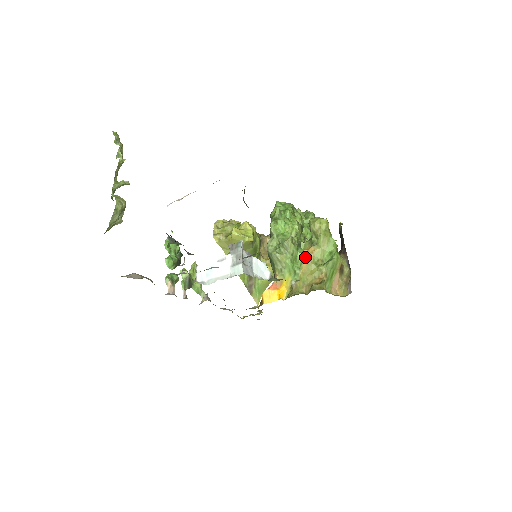
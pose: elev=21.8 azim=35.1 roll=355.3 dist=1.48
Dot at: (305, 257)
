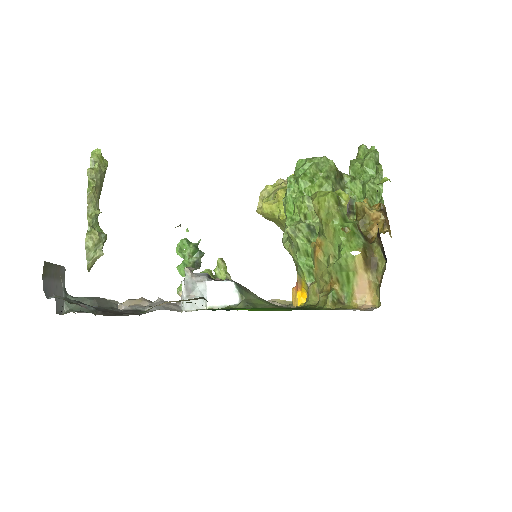
Dot at: (314, 252)
